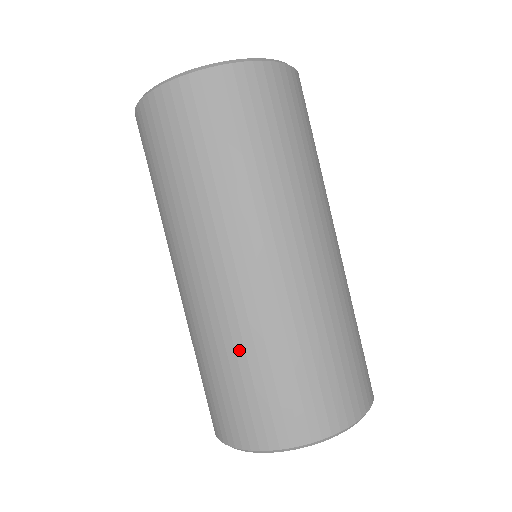
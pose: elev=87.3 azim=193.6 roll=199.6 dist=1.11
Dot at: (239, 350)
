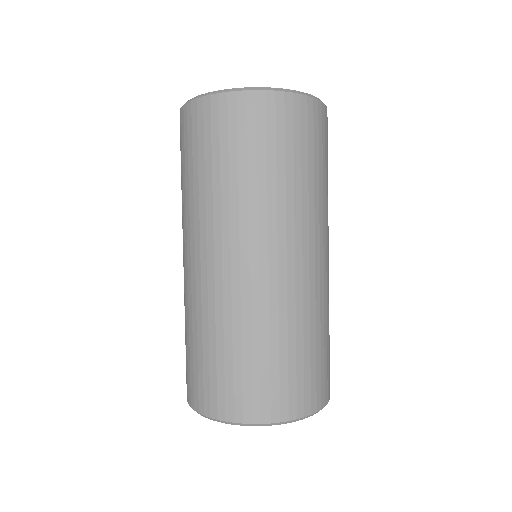
Dot at: (190, 326)
